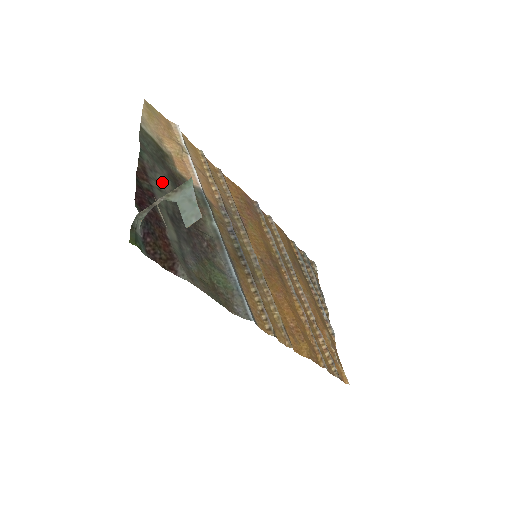
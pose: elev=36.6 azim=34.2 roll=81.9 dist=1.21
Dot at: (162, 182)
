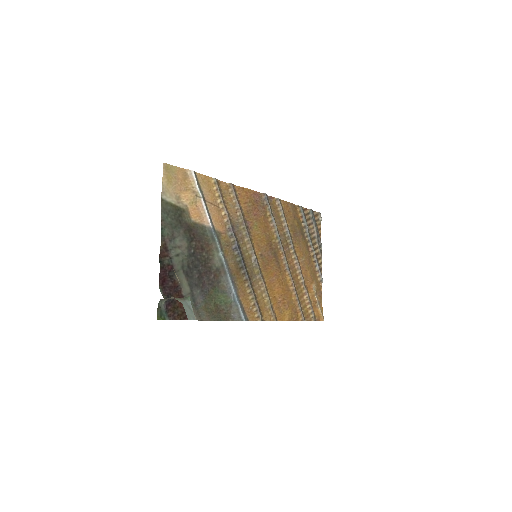
Dot at: (179, 244)
